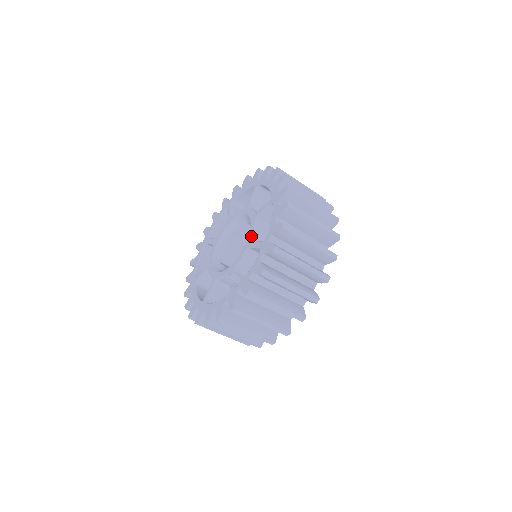
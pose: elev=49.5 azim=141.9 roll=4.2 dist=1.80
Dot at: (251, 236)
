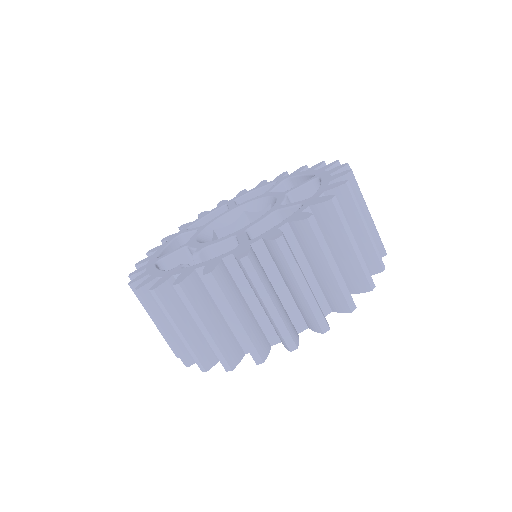
Dot at: (251, 225)
